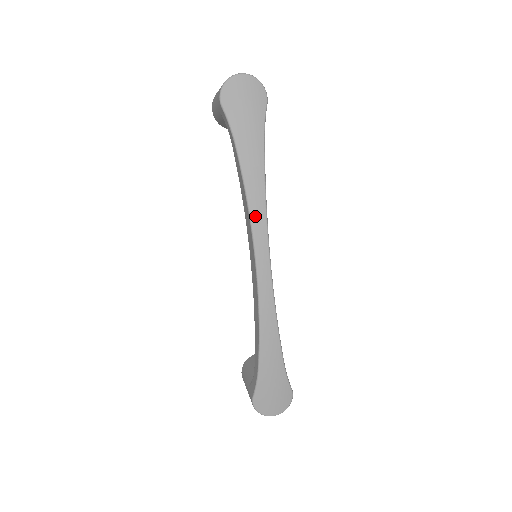
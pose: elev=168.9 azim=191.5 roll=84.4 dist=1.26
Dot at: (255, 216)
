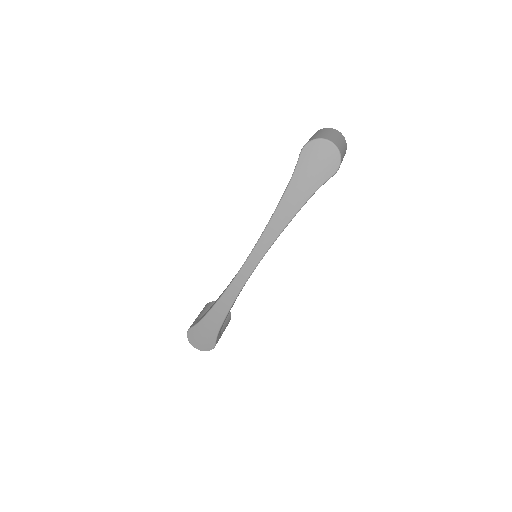
Dot at: (264, 238)
